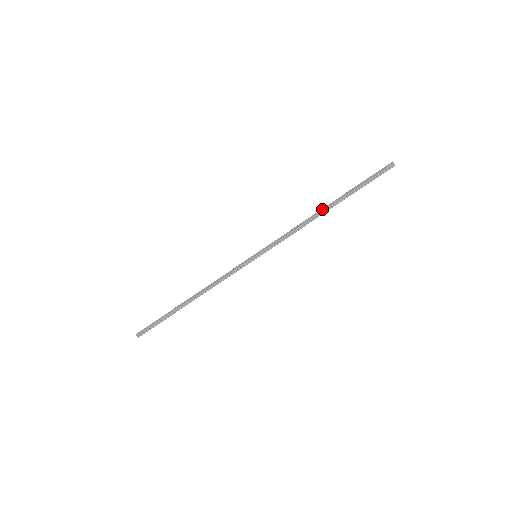
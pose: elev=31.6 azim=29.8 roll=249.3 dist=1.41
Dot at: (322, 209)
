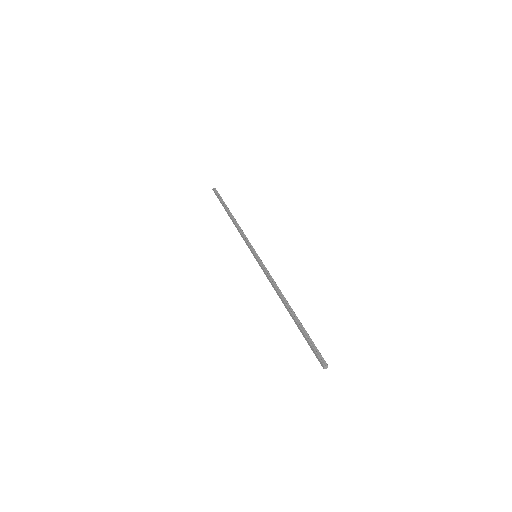
Dot at: (284, 304)
